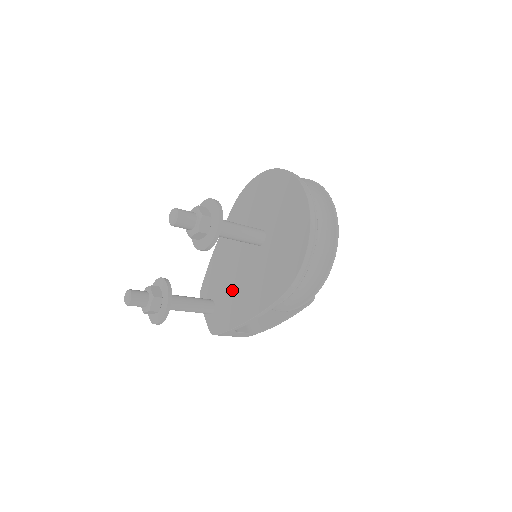
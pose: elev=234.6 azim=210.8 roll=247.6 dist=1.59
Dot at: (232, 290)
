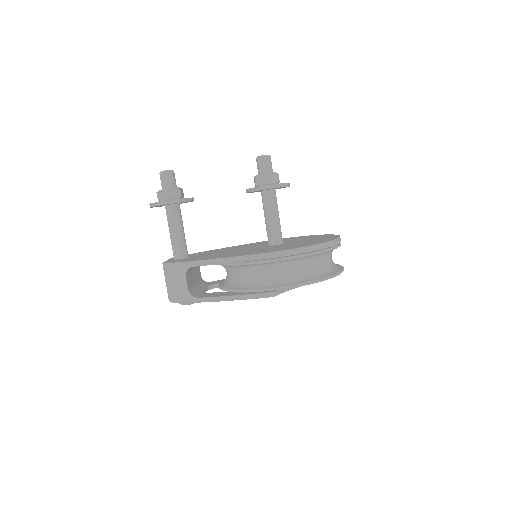
Dot at: (217, 254)
